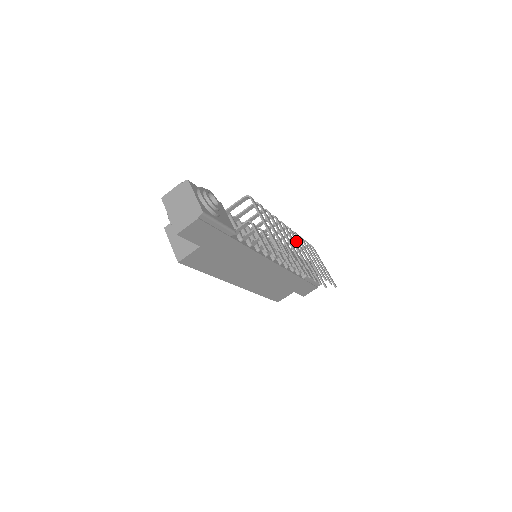
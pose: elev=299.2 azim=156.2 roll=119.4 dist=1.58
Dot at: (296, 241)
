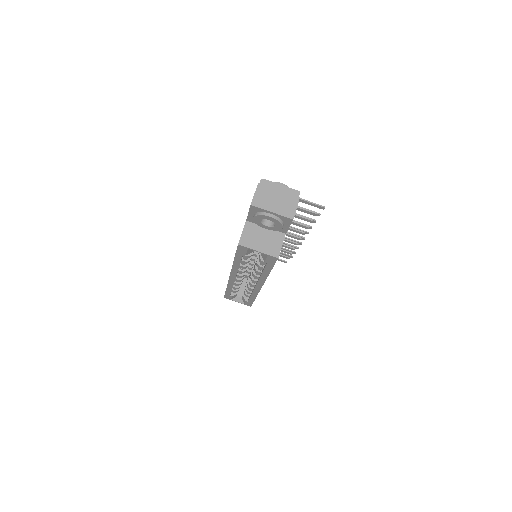
Dot at: occluded
